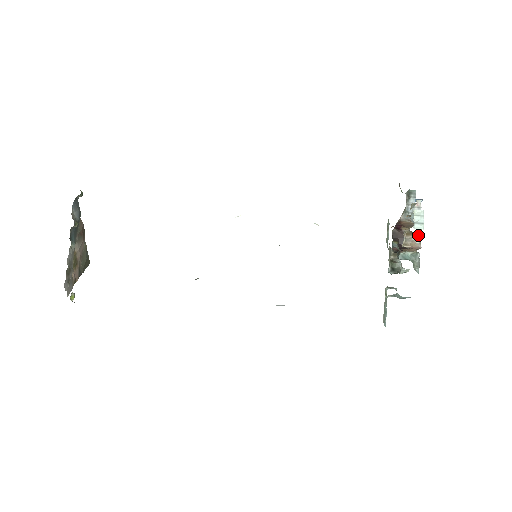
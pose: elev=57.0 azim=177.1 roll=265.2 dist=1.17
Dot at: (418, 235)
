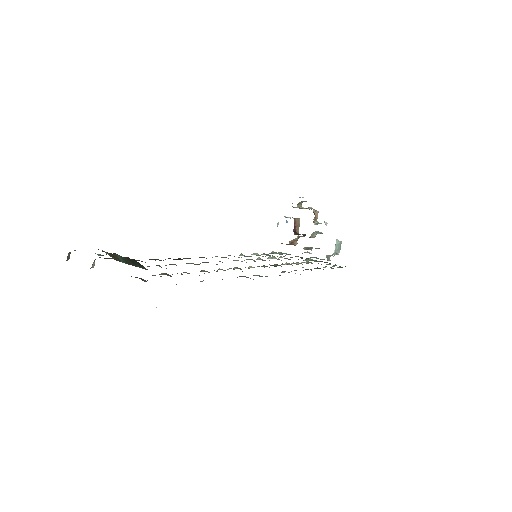
Dot at: (311, 209)
